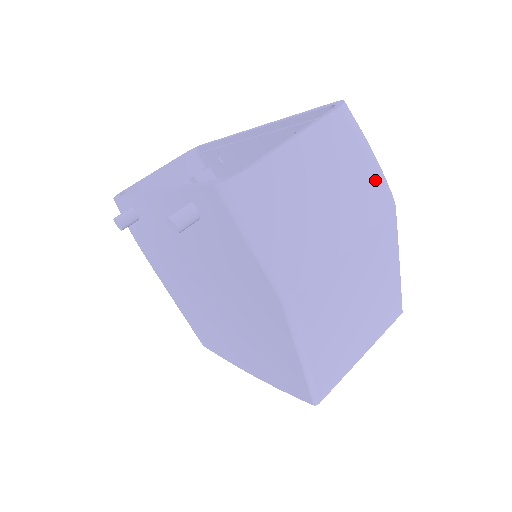
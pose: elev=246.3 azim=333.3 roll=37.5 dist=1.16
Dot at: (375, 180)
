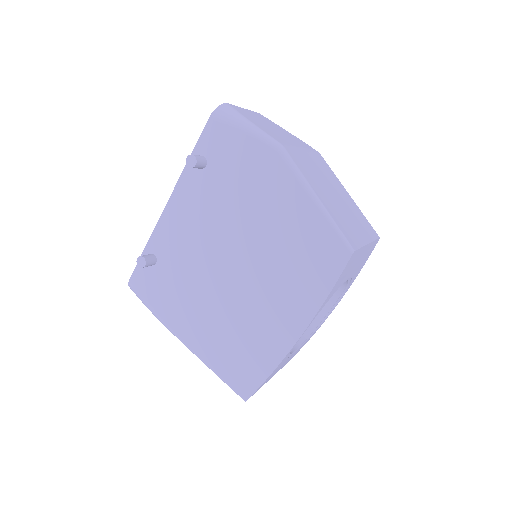
Dot at: (299, 140)
